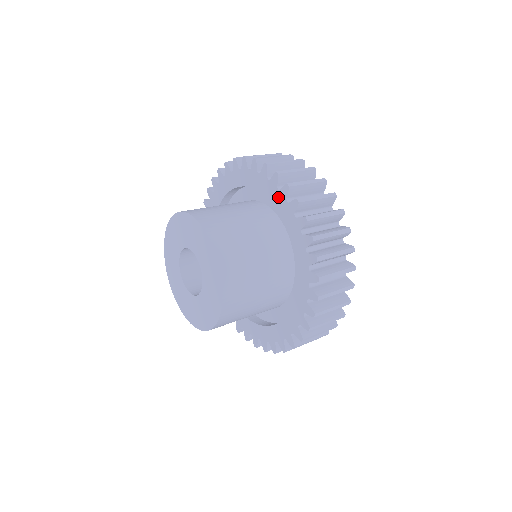
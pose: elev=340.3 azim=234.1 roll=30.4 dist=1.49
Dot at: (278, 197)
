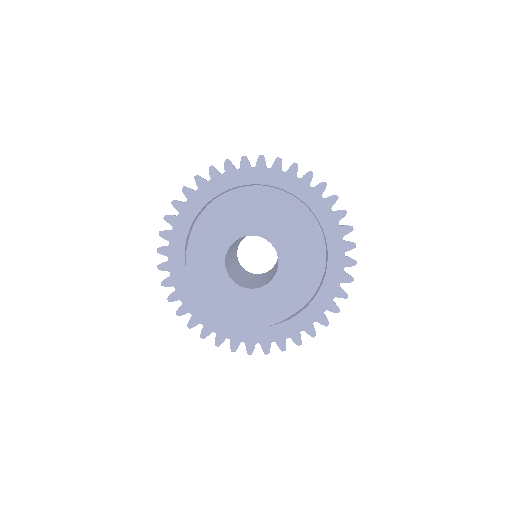
Dot at: (286, 178)
